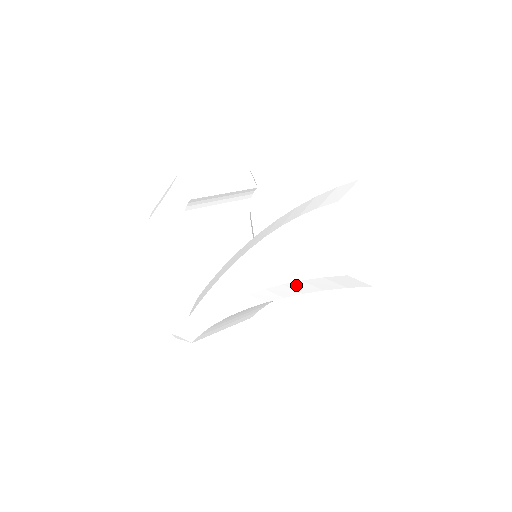
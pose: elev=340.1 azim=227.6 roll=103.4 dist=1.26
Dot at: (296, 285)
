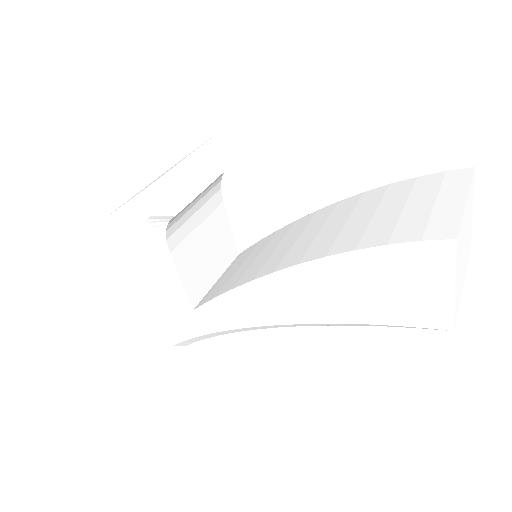
Dot at: (354, 324)
